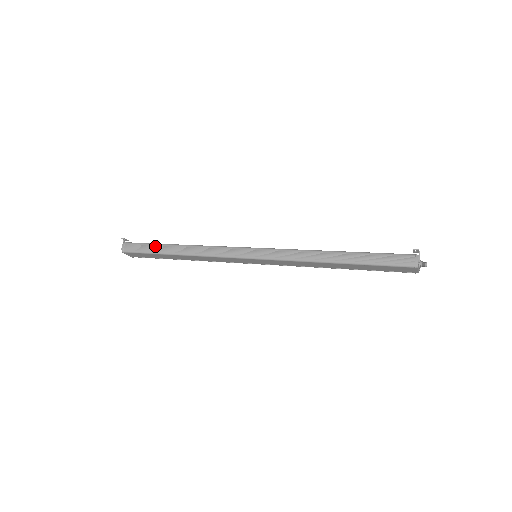
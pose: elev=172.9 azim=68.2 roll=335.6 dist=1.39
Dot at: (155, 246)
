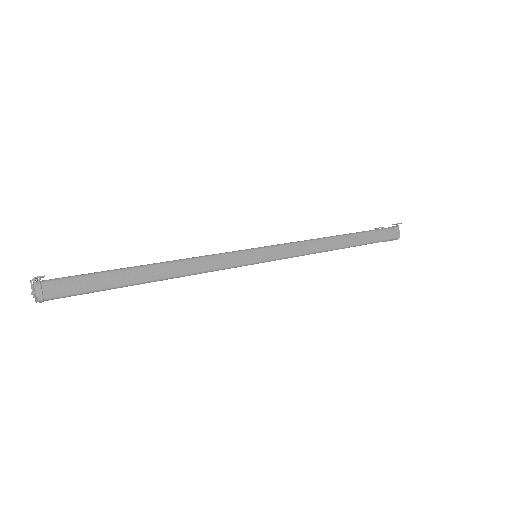
Dot at: (111, 276)
